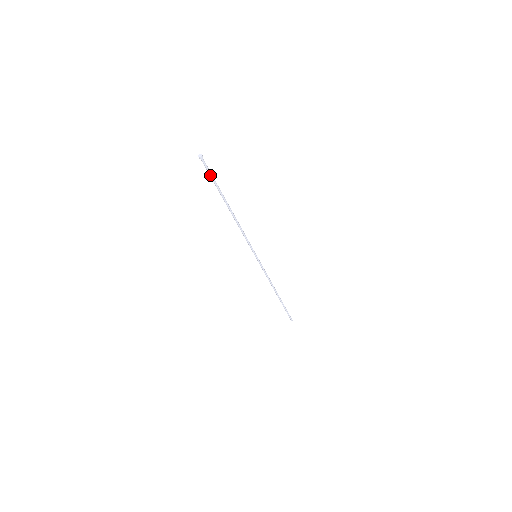
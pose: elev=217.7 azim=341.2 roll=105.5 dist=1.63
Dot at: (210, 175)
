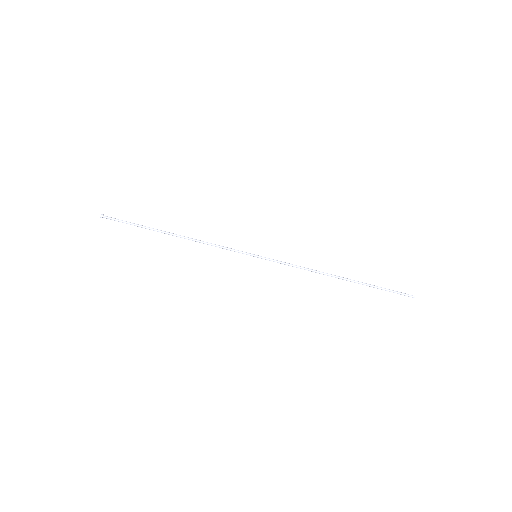
Dot at: occluded
